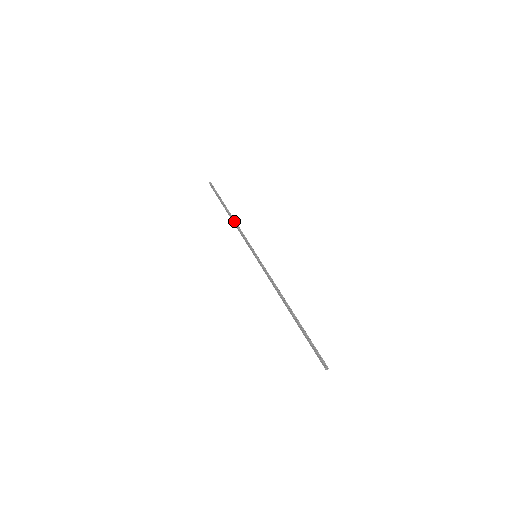
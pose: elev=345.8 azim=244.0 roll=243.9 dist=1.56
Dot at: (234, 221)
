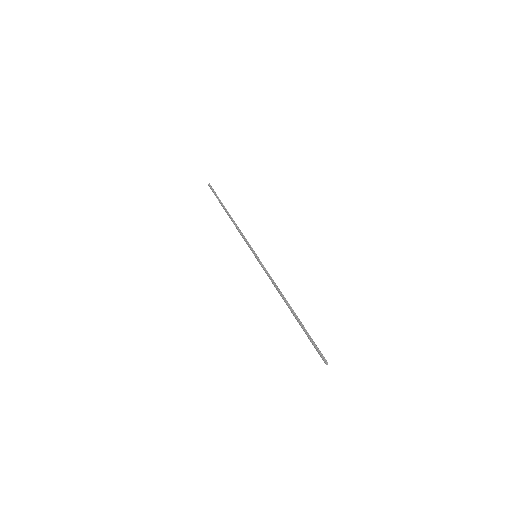
Dot at: (233, 222)
